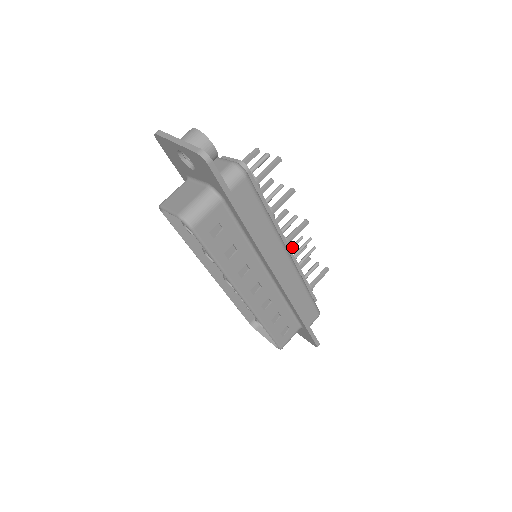
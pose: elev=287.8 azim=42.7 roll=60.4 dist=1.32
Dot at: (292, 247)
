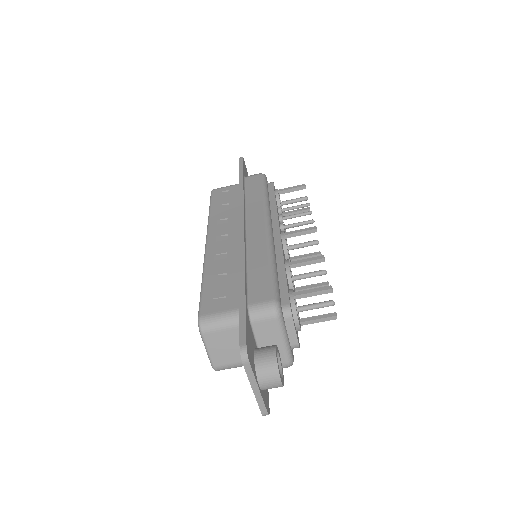
Dot at: occluded
